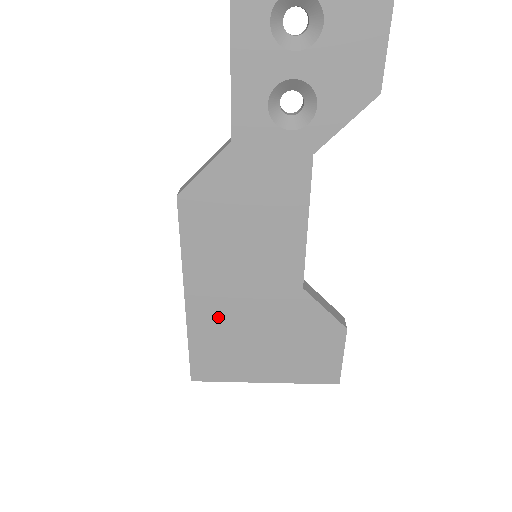
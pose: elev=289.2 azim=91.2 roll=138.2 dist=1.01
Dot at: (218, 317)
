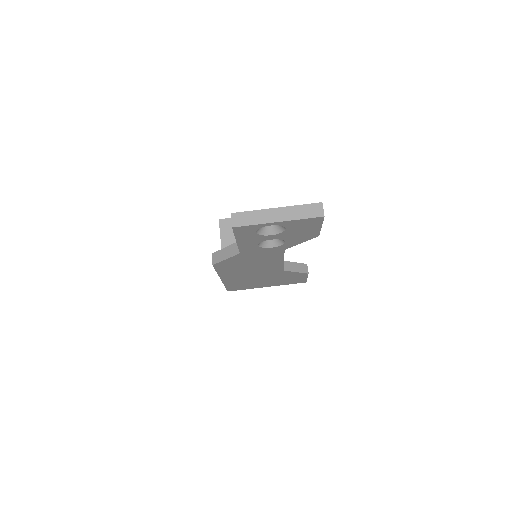
Dot at: (239, 280)
